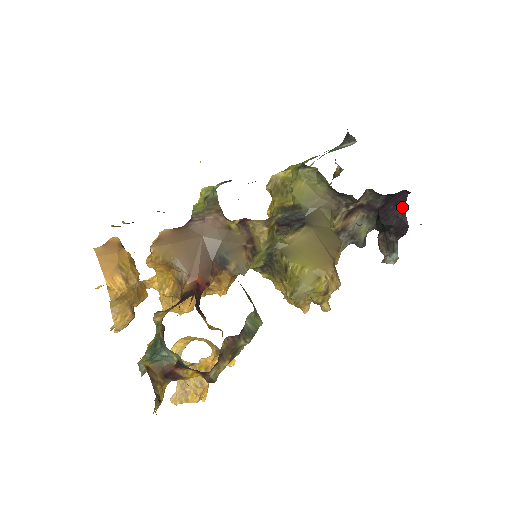
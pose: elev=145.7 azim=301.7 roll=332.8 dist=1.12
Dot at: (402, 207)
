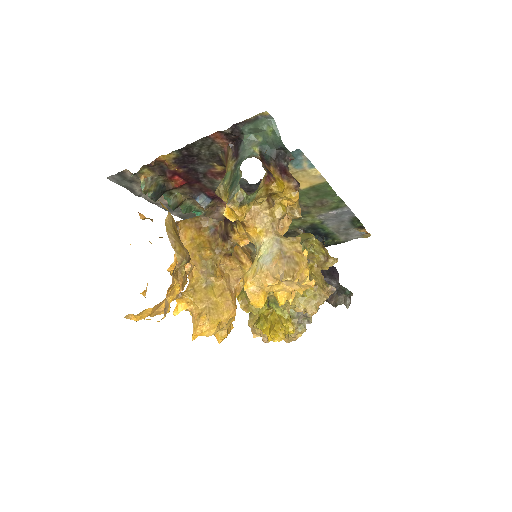
Dot at: occluded
